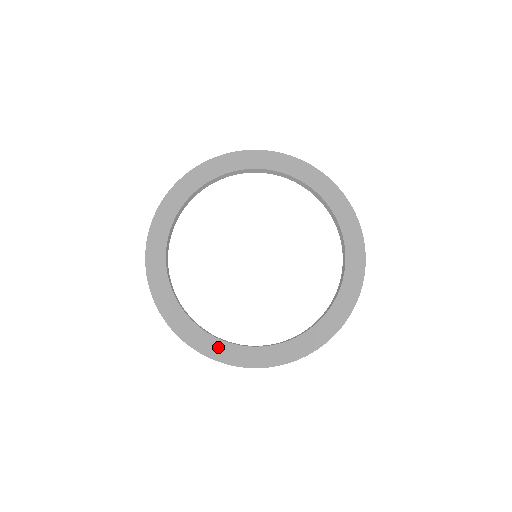
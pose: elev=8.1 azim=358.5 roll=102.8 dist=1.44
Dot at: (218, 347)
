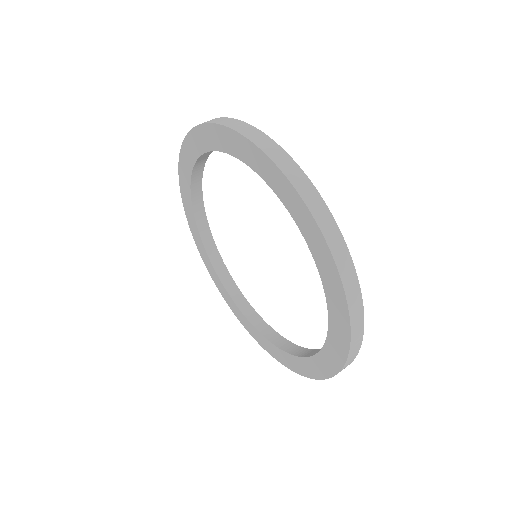
Dot at: (198, 237)
